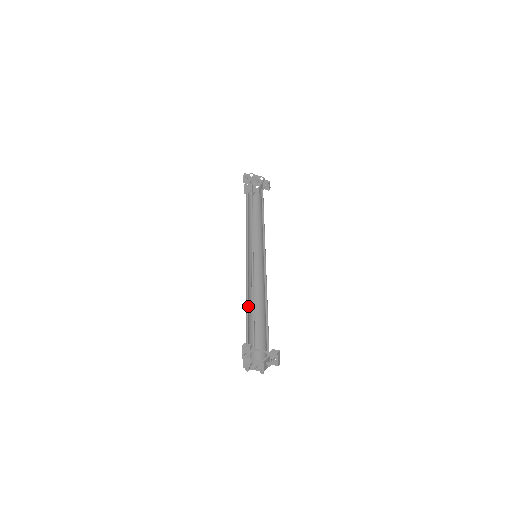
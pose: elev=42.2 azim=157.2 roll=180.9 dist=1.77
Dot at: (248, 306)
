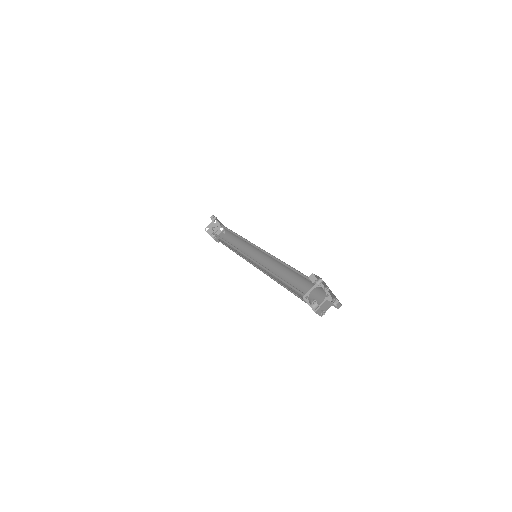
Dot at: occluded
